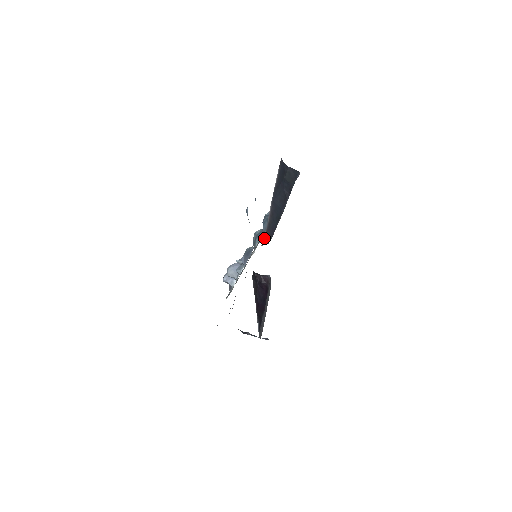
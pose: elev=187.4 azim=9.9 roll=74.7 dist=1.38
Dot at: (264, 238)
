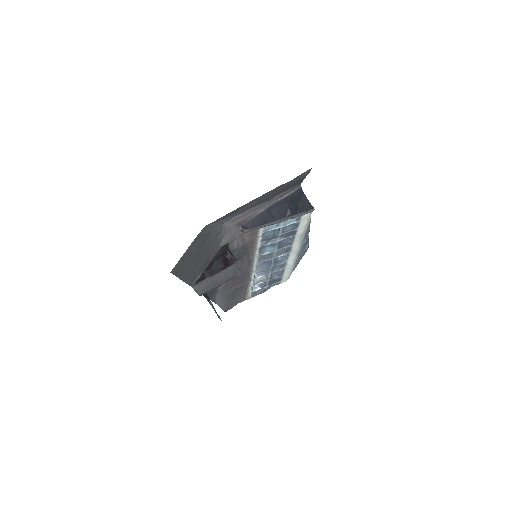
Dot at: (242, 224)
